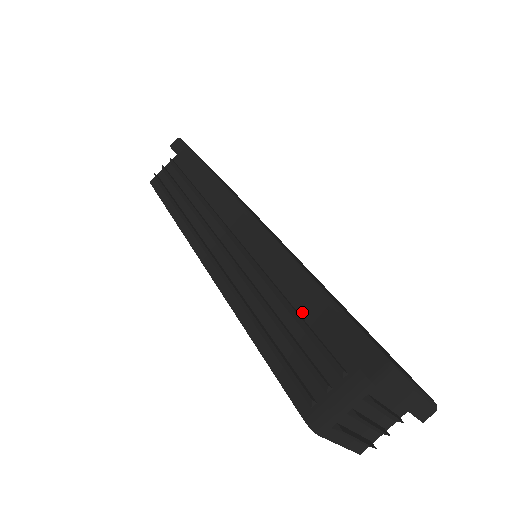
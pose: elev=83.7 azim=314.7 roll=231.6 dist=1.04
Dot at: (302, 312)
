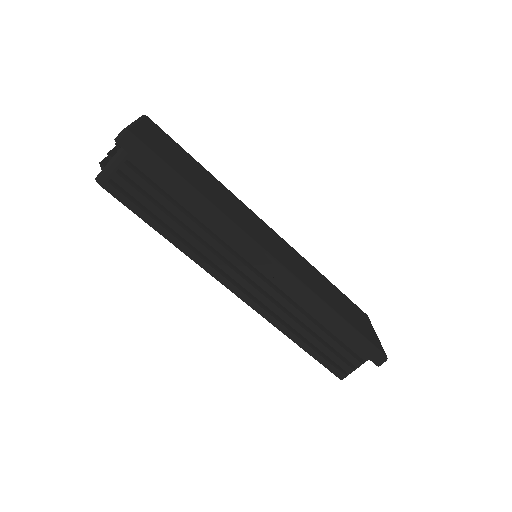
Dot at: (332, 331)
